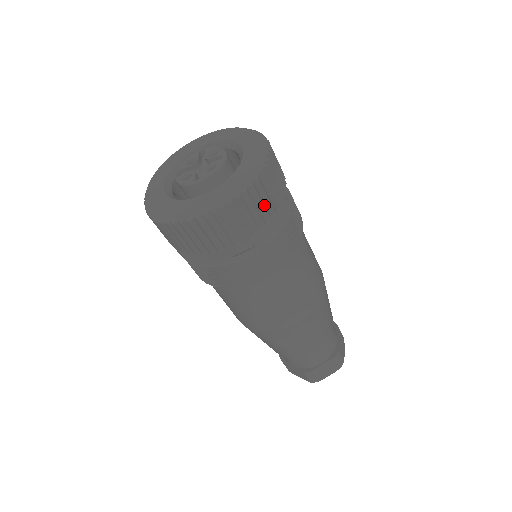
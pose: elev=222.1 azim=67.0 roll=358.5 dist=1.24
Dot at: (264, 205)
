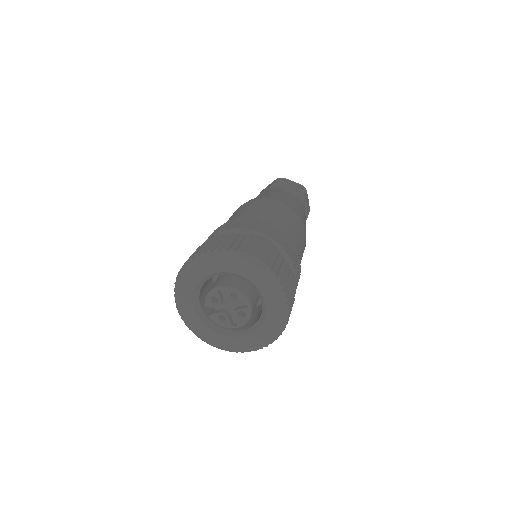
Dot at: occluded
